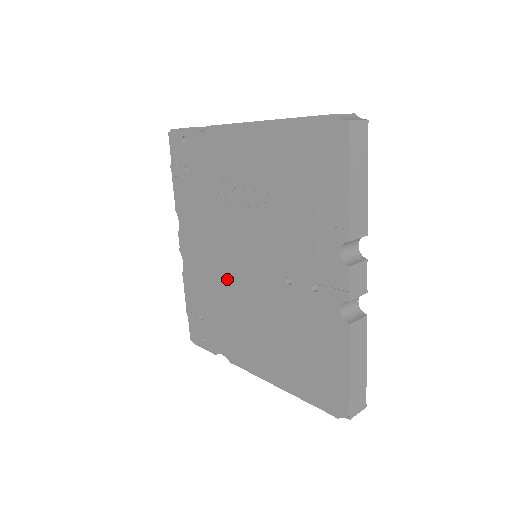
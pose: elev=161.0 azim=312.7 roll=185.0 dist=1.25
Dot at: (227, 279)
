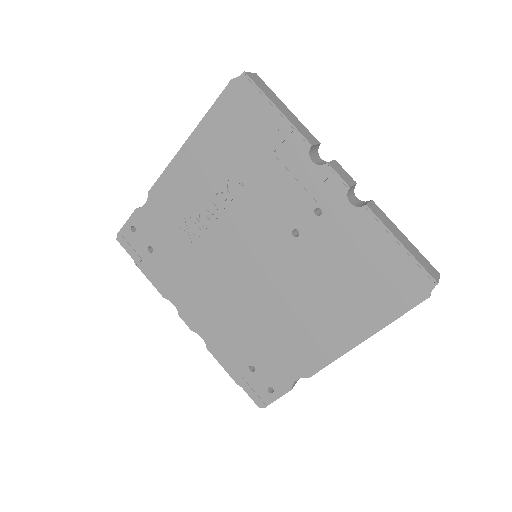
Dot at: (248, 299)
